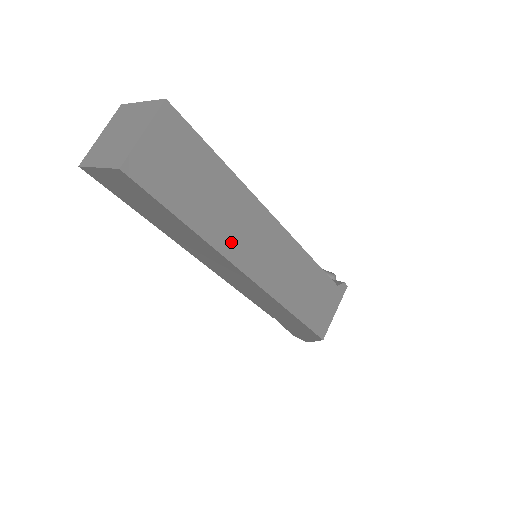
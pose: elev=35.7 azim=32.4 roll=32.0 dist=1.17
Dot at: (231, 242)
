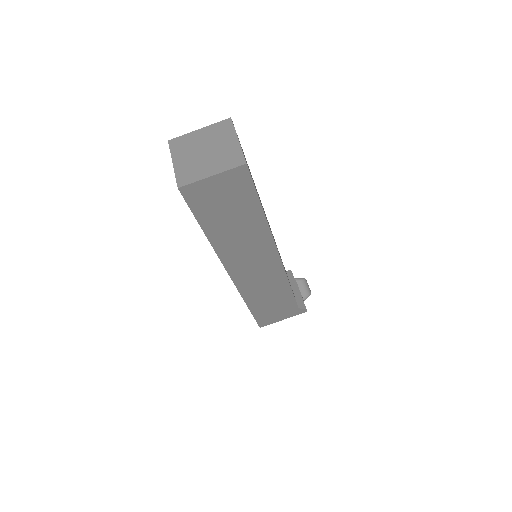
Dot at: (232, 254)
